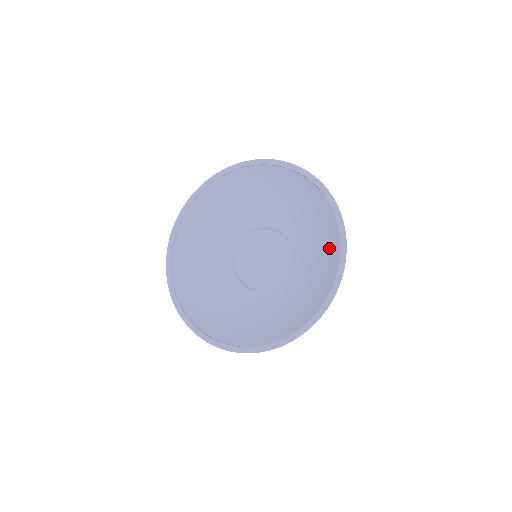
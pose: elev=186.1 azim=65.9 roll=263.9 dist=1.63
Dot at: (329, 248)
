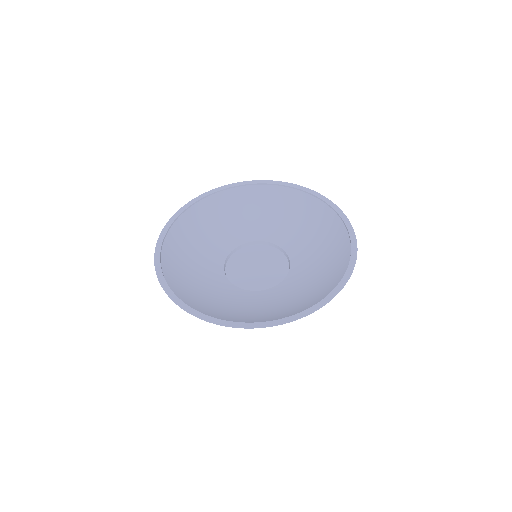
Dot at: (335, 244)
